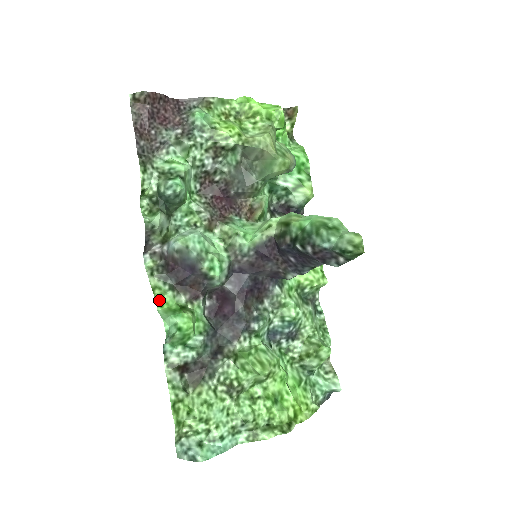
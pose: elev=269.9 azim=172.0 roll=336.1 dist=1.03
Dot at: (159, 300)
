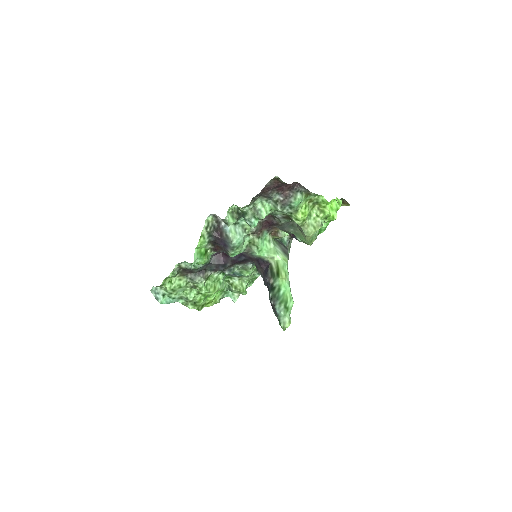
Dot at: (199, 245)
